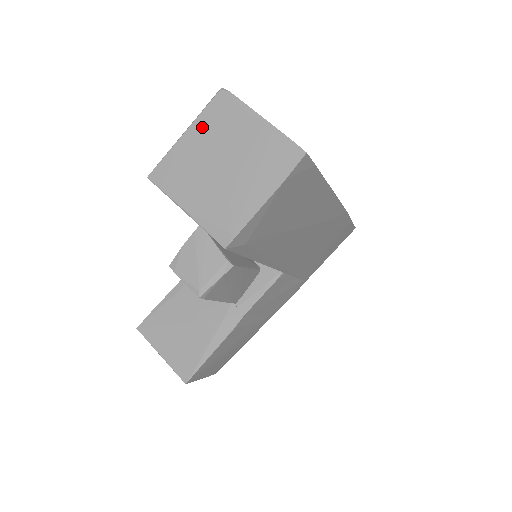
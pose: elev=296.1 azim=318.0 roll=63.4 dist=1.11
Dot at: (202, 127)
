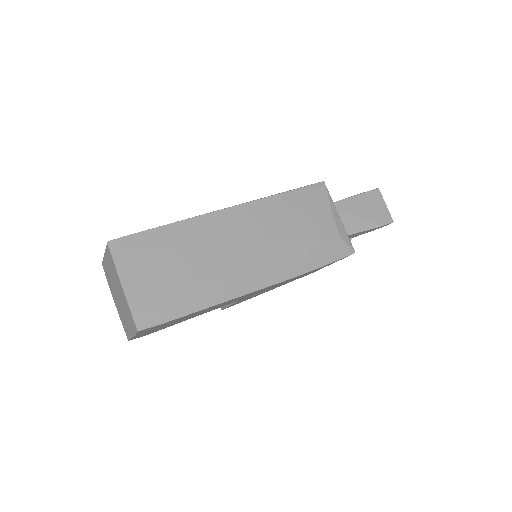
Dot at: (108, 260)
